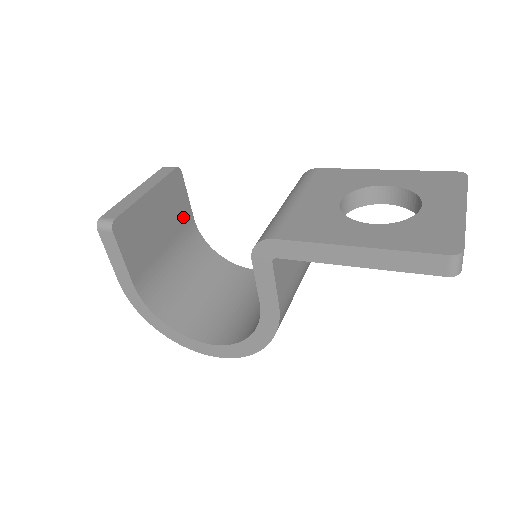
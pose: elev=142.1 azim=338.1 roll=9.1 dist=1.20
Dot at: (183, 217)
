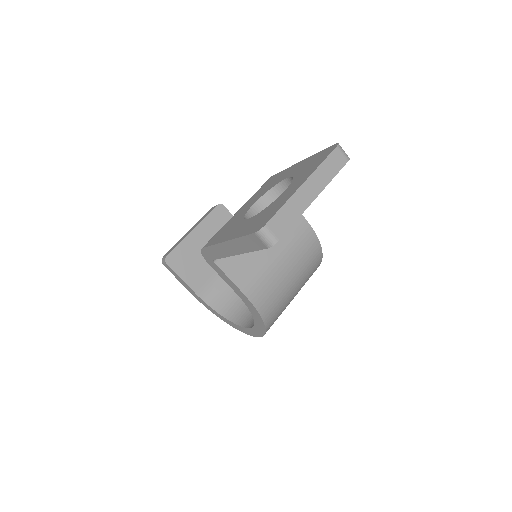
Dot at: occluded
